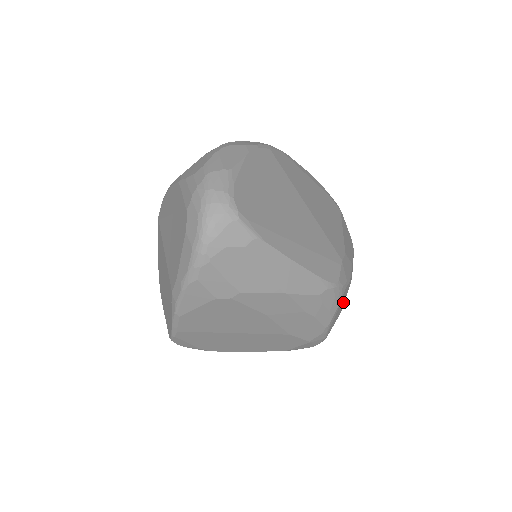
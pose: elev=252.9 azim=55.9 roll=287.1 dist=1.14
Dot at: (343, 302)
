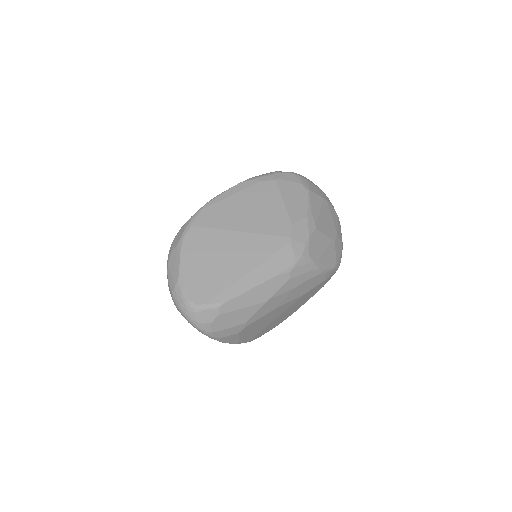
Dot at: (324, 241)
